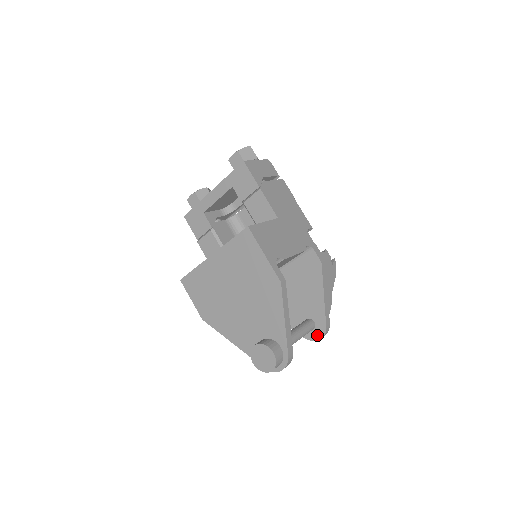
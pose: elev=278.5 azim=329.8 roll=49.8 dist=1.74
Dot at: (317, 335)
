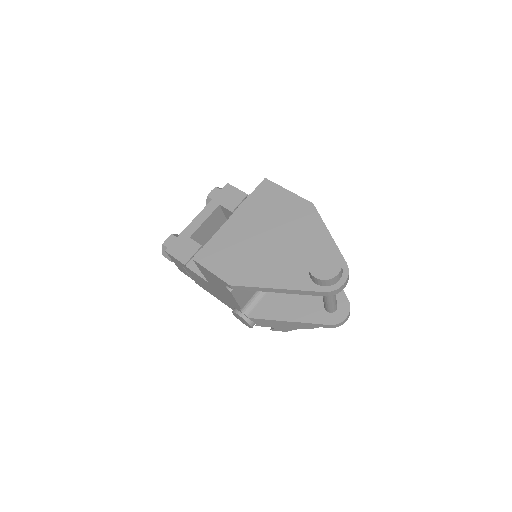
Dot at: (342, 314)
